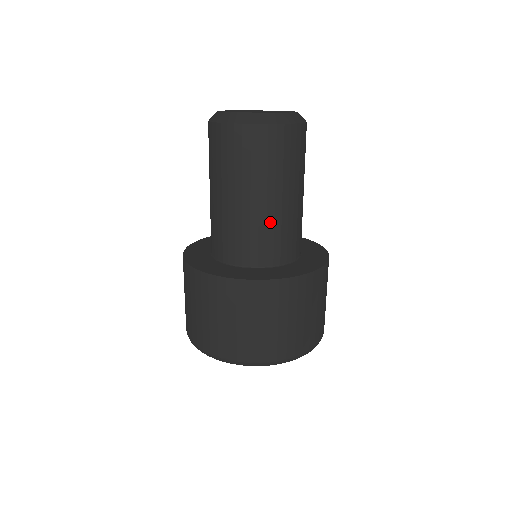
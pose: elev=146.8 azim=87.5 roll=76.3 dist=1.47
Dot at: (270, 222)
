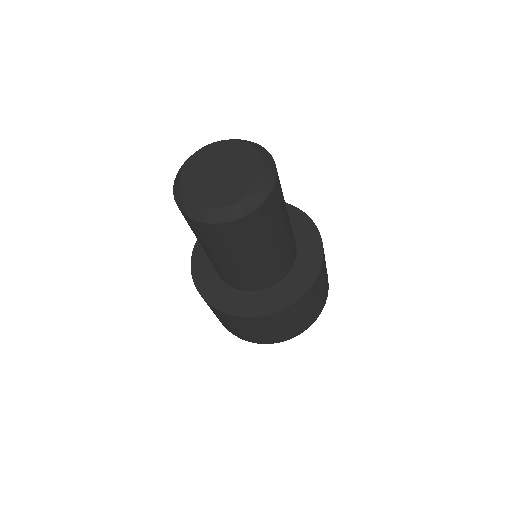
Dot at: (244, 272)
